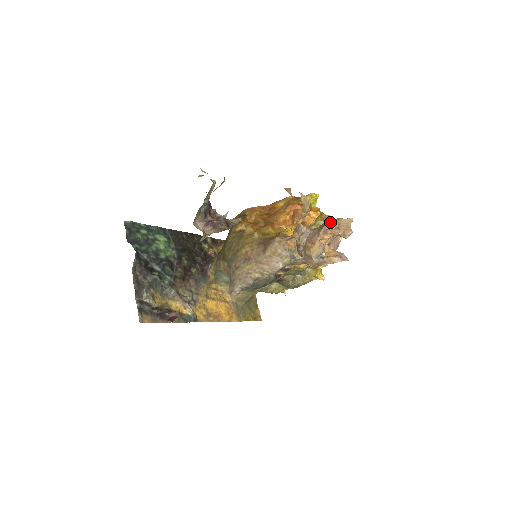
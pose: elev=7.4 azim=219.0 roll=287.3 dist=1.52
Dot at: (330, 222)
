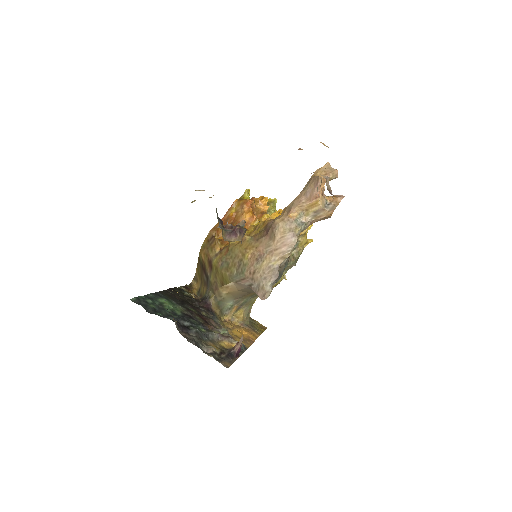
Dot at: (316, 175)
